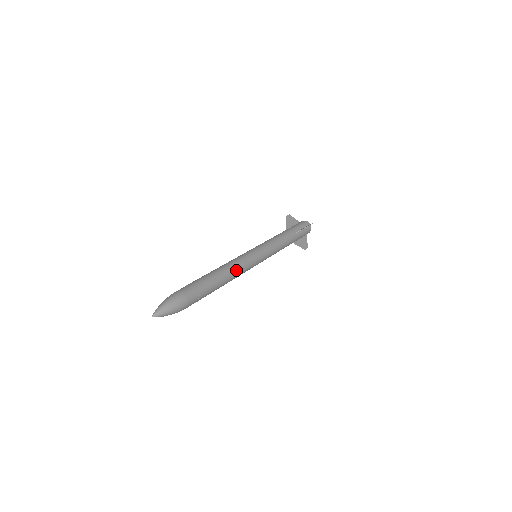
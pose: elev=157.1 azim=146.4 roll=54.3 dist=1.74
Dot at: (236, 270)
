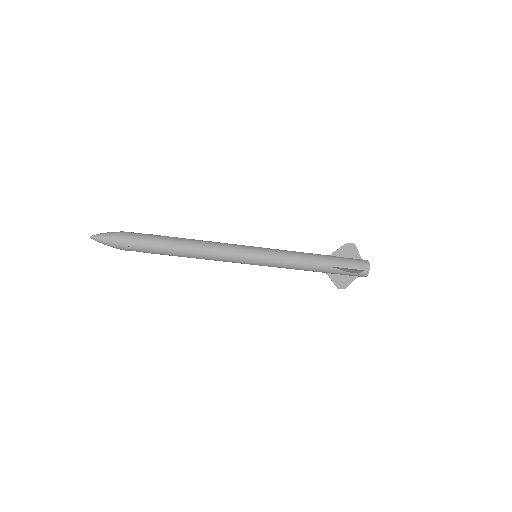
Dot at: (208, 242)
